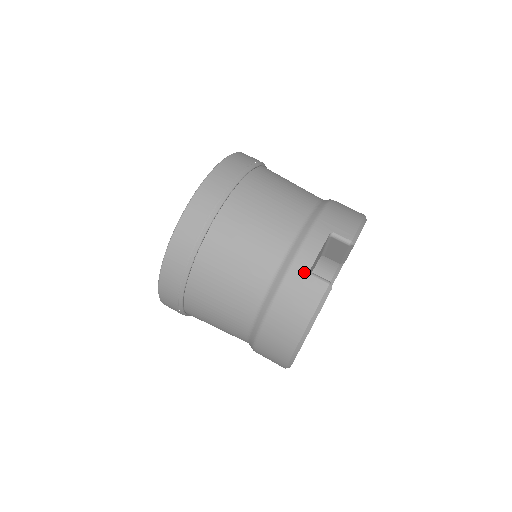
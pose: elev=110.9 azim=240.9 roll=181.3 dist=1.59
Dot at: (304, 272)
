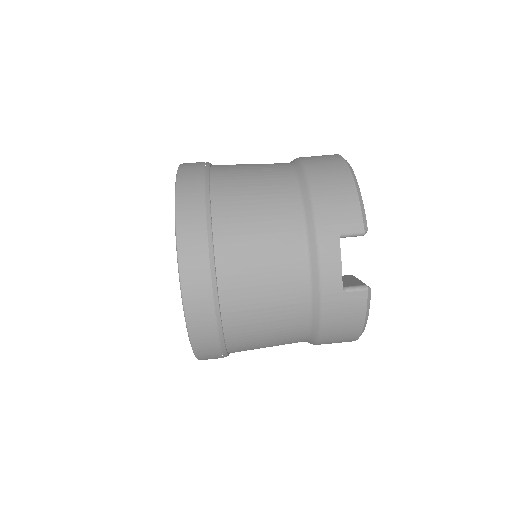
Dot at: (338, 294)
